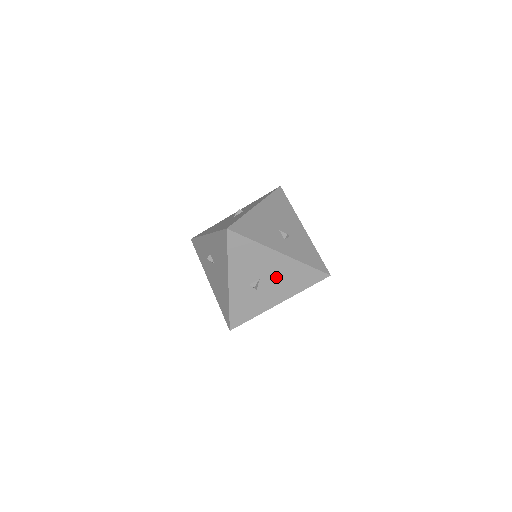
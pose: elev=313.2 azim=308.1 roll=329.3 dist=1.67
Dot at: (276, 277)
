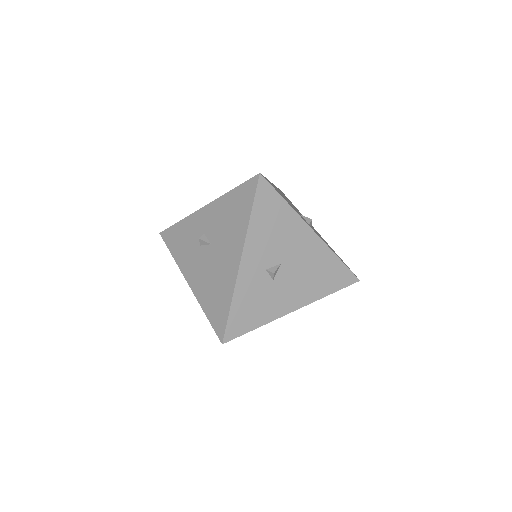
Dot at: (300, 266)
